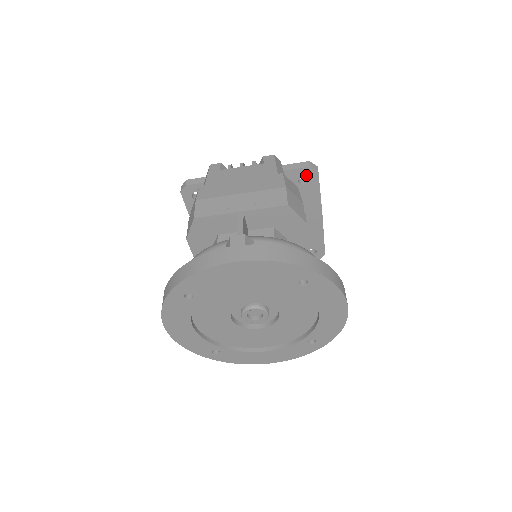
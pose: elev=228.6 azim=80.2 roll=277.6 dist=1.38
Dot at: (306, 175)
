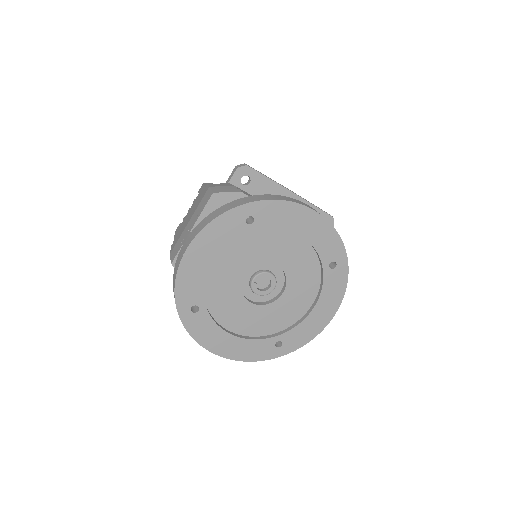
Dot at: (242, 176)
